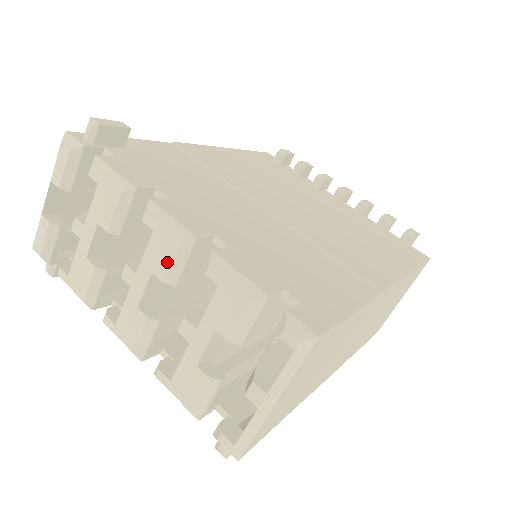
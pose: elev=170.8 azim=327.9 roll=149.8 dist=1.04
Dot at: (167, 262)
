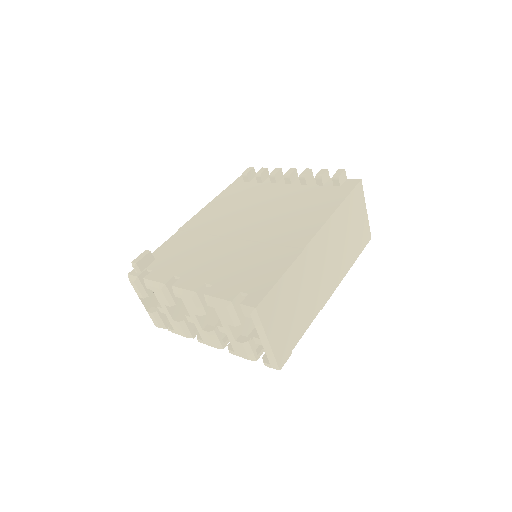
Dot at: (195, 308)
